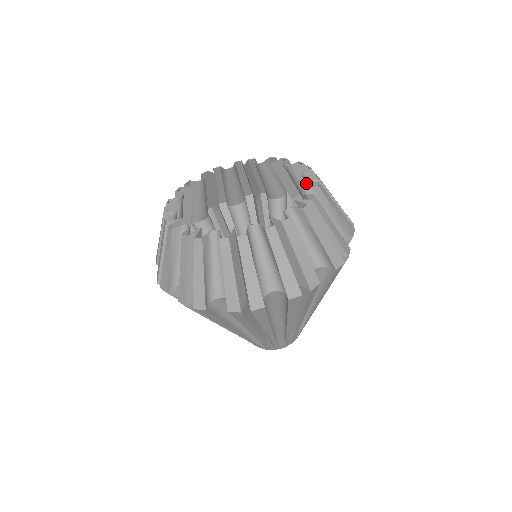
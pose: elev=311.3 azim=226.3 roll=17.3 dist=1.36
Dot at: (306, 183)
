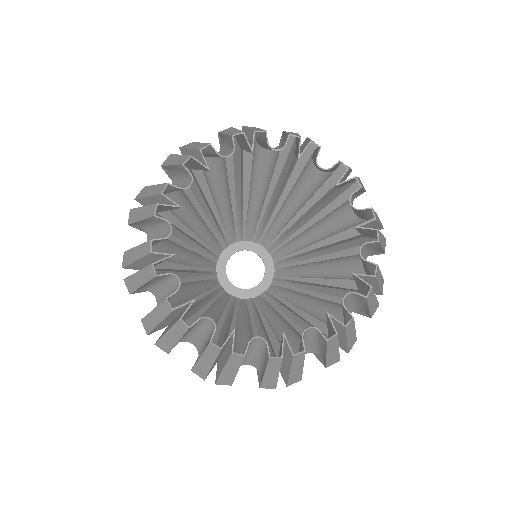
Dot at: (357, 277)
